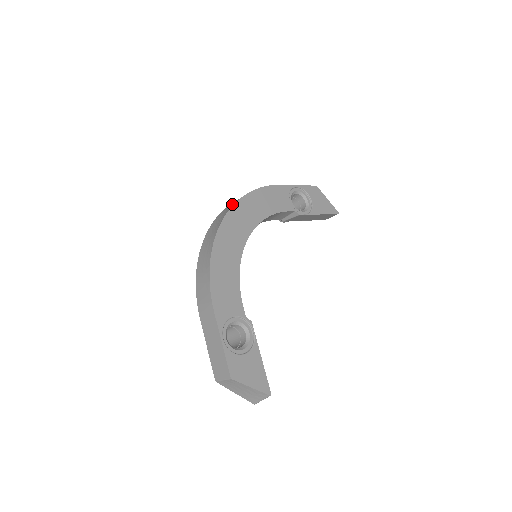
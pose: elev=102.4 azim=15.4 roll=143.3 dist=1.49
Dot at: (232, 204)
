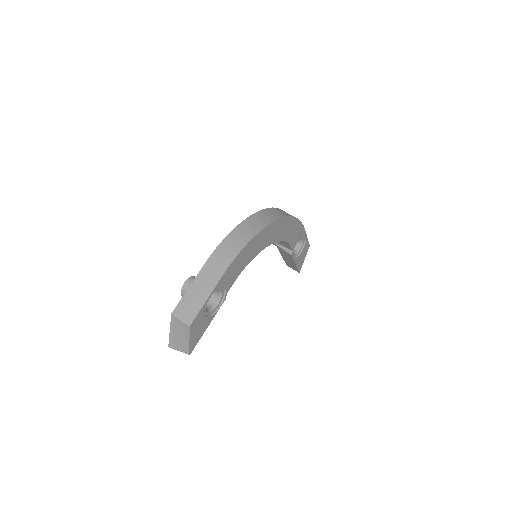
Dot at: (281, 212)
